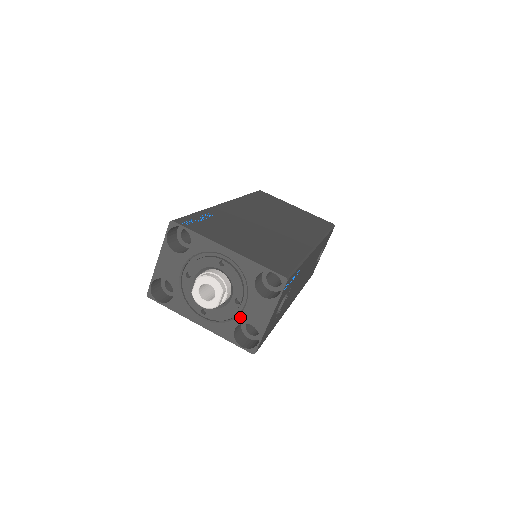
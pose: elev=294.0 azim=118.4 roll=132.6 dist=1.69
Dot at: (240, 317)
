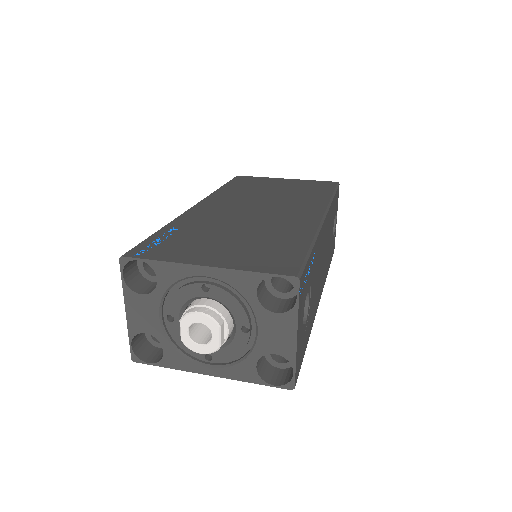
Dot at: (256, 349)
